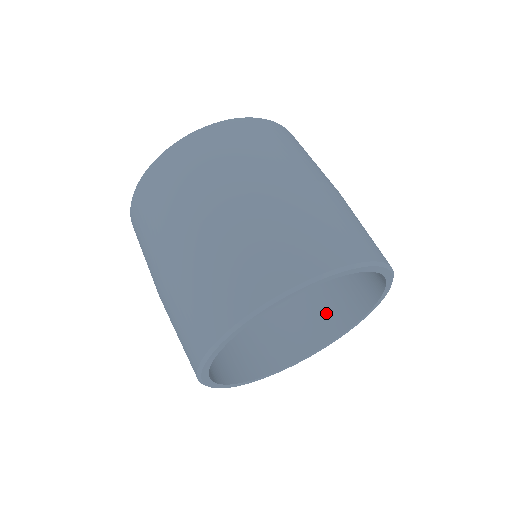
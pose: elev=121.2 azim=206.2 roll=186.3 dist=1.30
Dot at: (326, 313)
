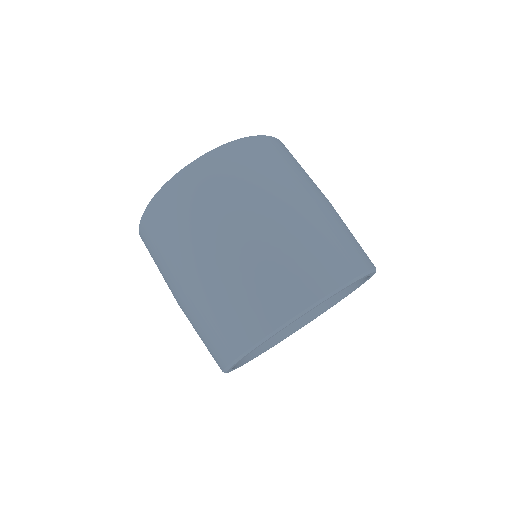
Dot at: occluded
